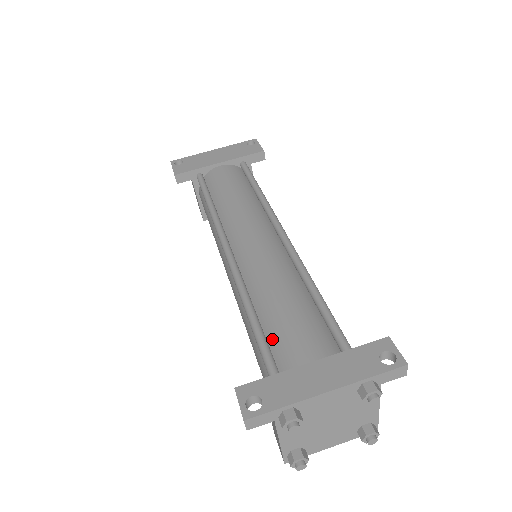
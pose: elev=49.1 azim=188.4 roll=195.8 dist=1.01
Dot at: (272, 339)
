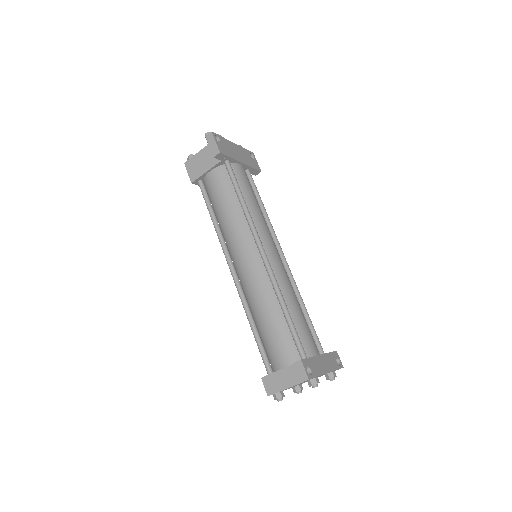
Dot at: (297, 332)
